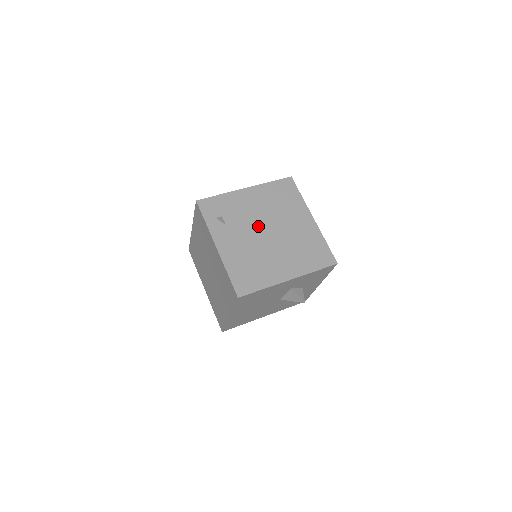
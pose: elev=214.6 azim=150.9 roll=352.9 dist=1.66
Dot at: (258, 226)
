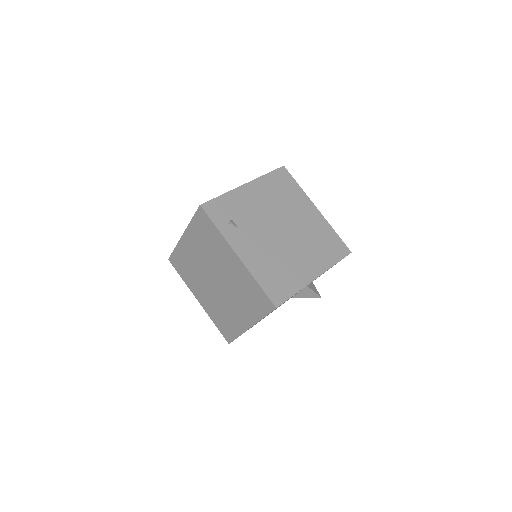
Dot at: (270, 225)
